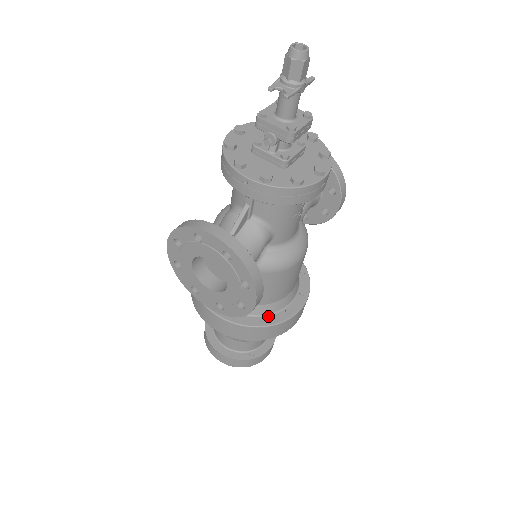
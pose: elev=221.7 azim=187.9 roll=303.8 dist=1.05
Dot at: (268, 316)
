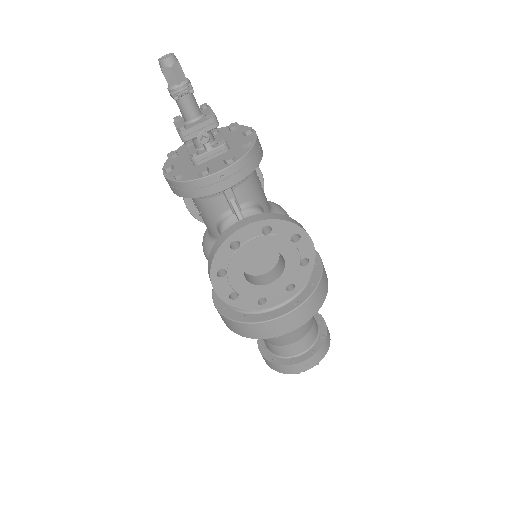
Dot at: (311, 278)
